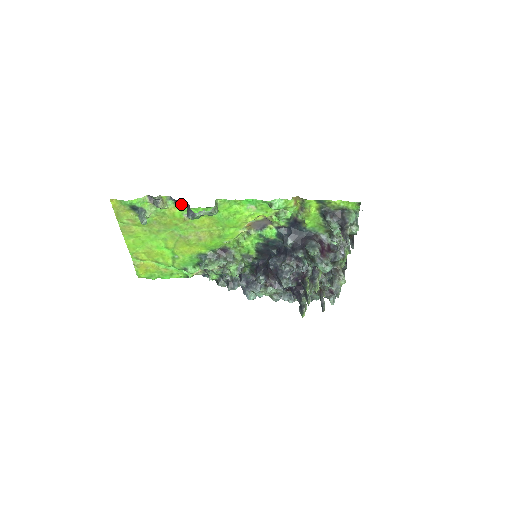
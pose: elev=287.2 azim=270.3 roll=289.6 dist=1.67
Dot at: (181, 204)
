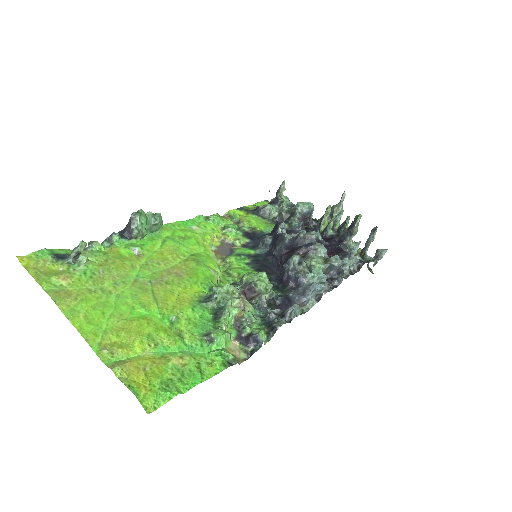
Dot at: (118, 234)
